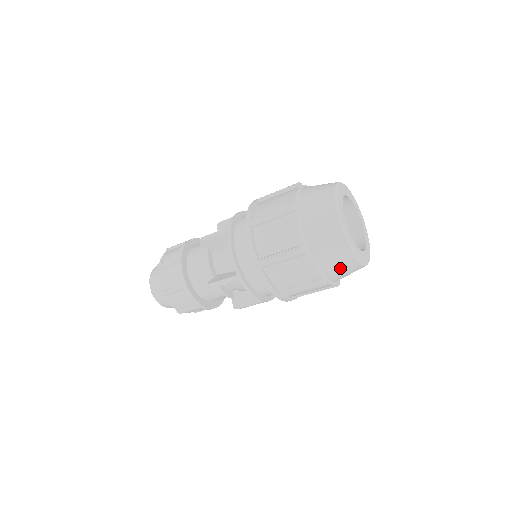
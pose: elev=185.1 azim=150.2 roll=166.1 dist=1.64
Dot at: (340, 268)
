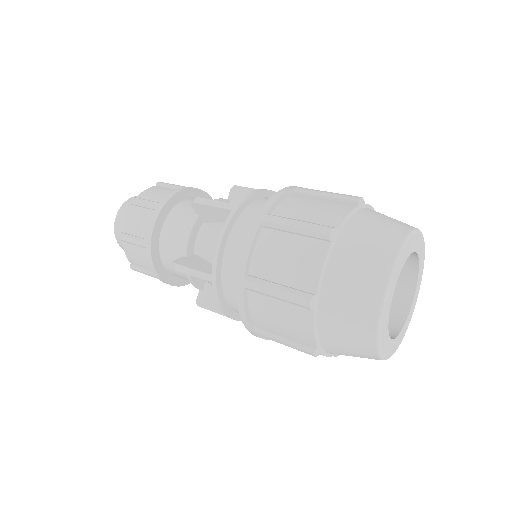
Dot at: (348, 349)
